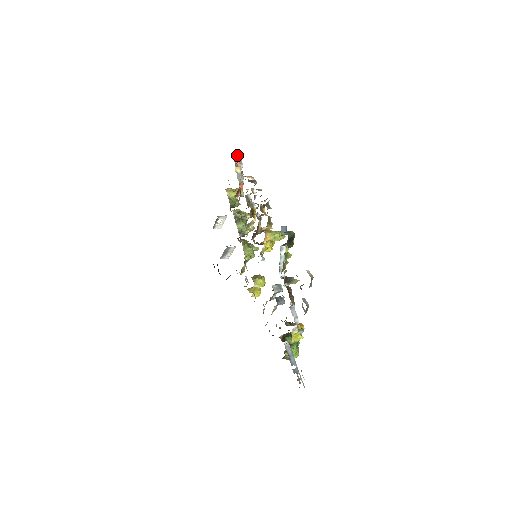
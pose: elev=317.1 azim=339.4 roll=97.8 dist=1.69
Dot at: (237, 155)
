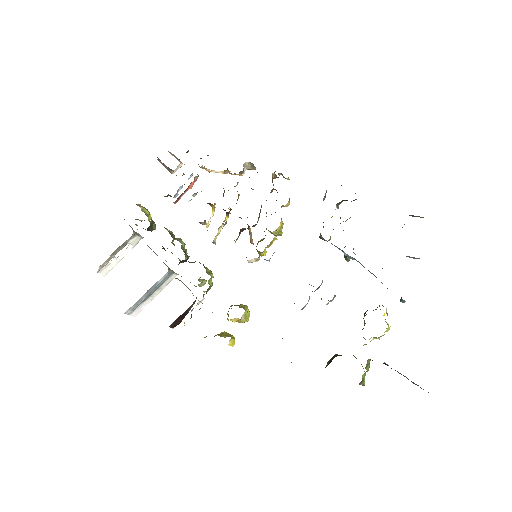
Dot at: (170, 152)
